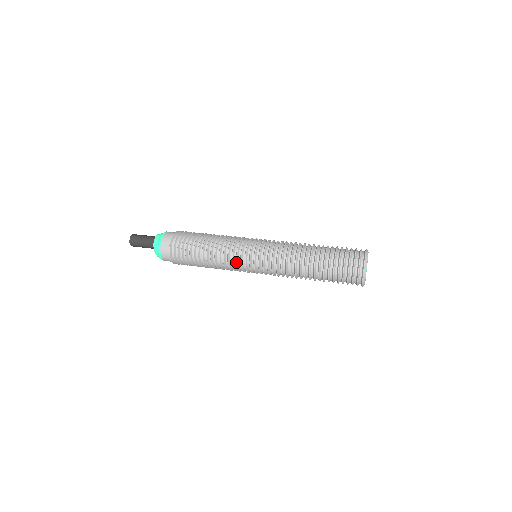
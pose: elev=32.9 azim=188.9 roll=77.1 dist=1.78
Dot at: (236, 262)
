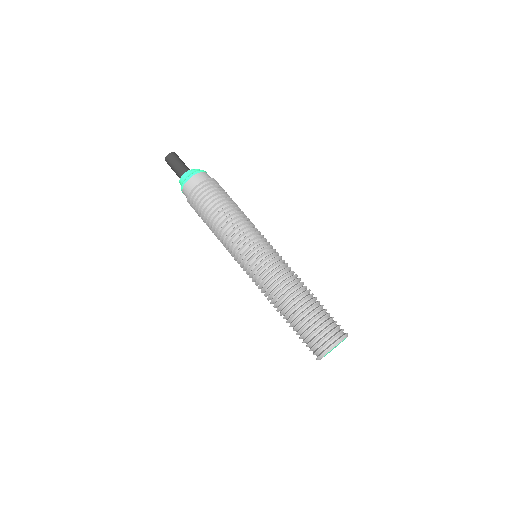
Dot at: (231, 255)
